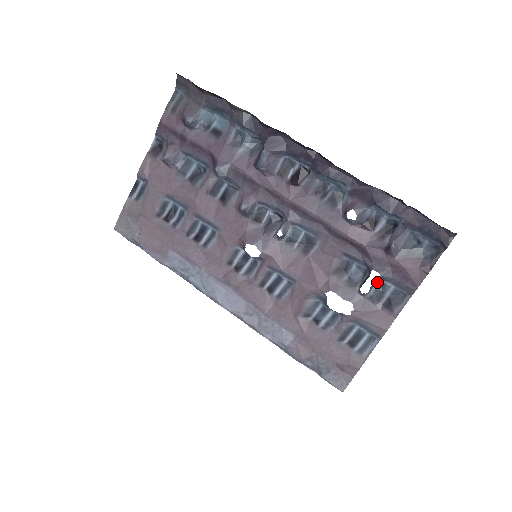
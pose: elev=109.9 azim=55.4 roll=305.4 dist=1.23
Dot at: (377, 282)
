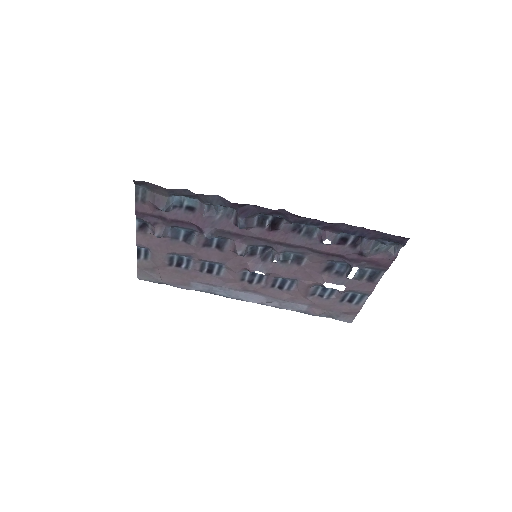
Dot at: (358, 270)
